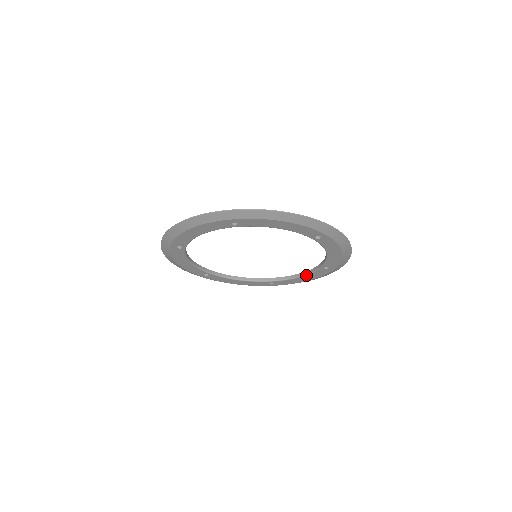
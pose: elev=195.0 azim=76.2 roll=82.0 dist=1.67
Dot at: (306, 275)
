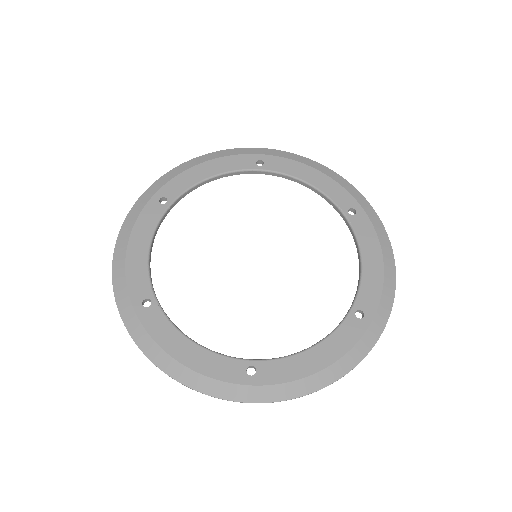
Dot at: (323, 340)
